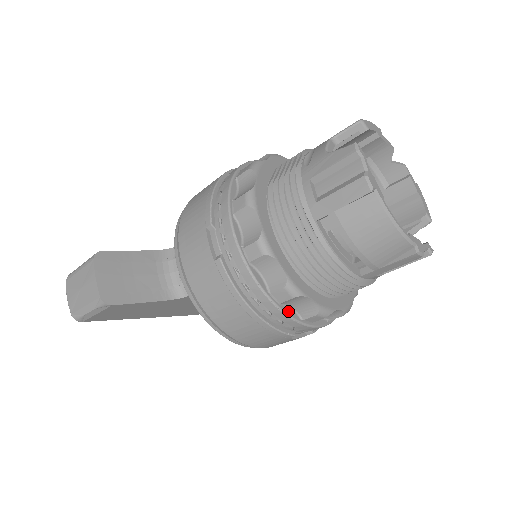
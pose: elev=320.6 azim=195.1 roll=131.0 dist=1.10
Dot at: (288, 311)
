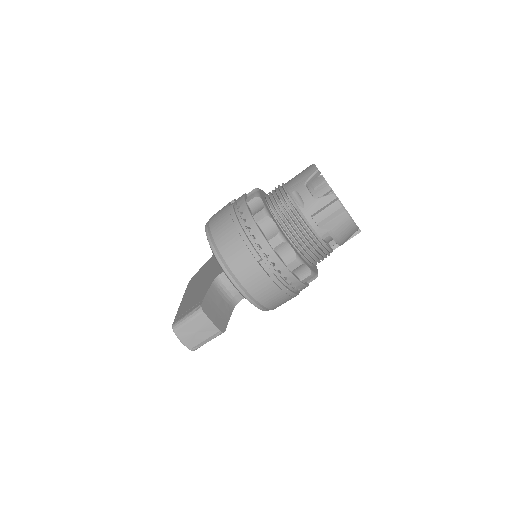
Dot at: (306, 284)
